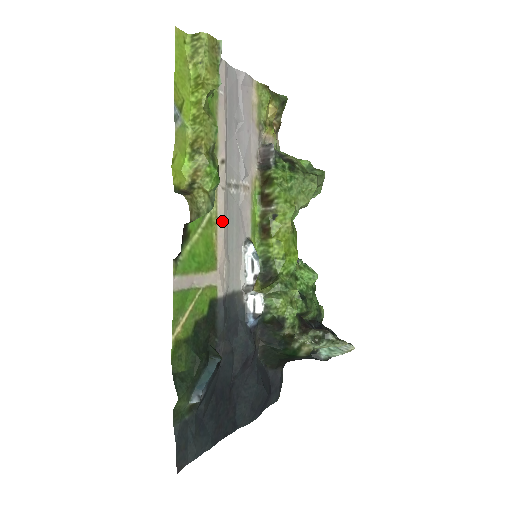
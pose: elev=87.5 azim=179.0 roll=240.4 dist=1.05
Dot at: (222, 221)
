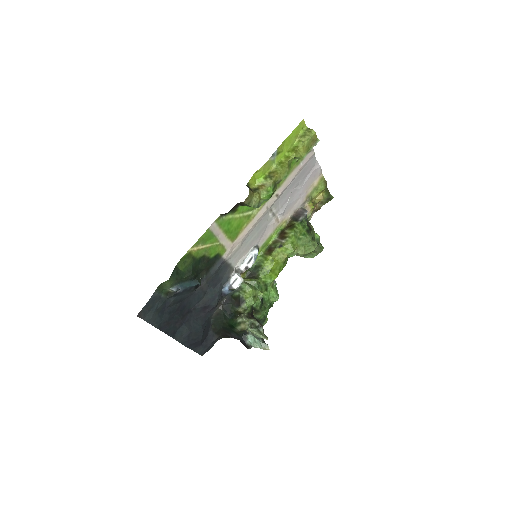
Dot at: (254, 222)
